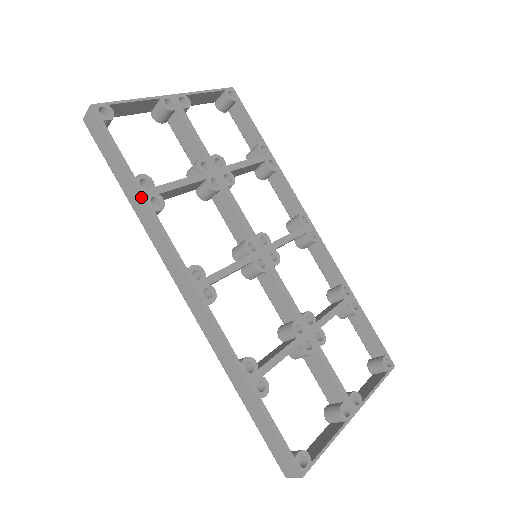
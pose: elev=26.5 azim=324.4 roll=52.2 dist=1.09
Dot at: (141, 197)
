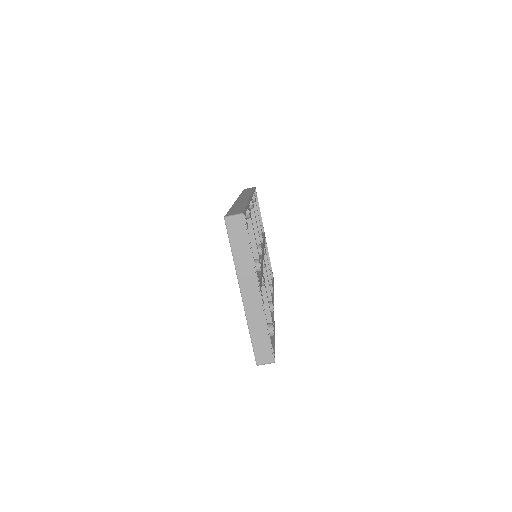
Dot at: (252, 191)
